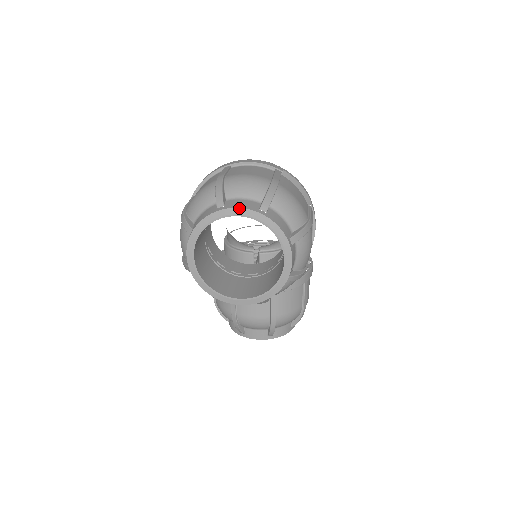
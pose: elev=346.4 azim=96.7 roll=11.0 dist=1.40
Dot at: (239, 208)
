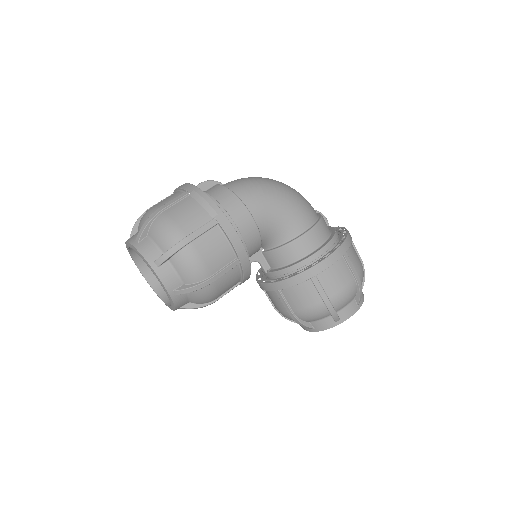
Dot at: (127, 242)
